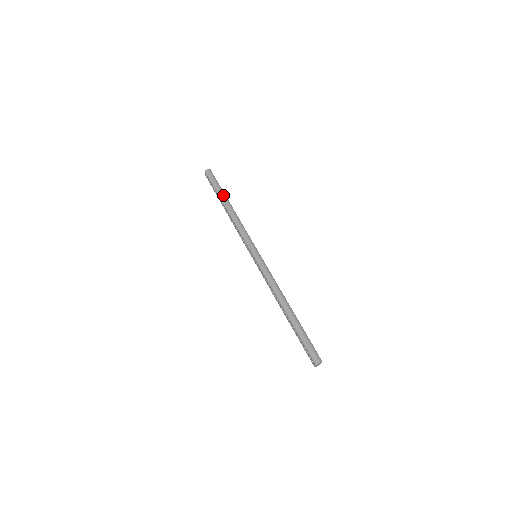
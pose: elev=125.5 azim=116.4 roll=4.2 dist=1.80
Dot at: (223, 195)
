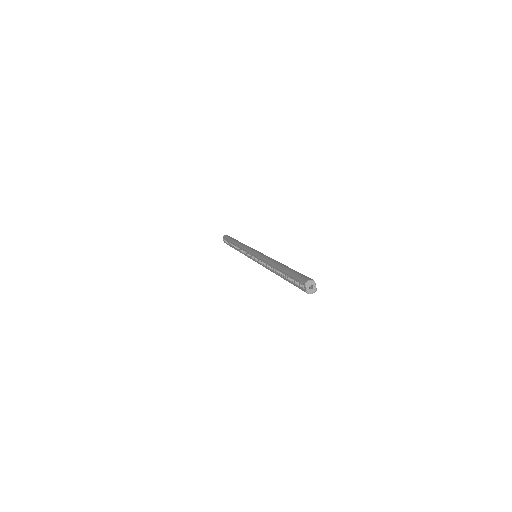
Dot at: (234, 239)
